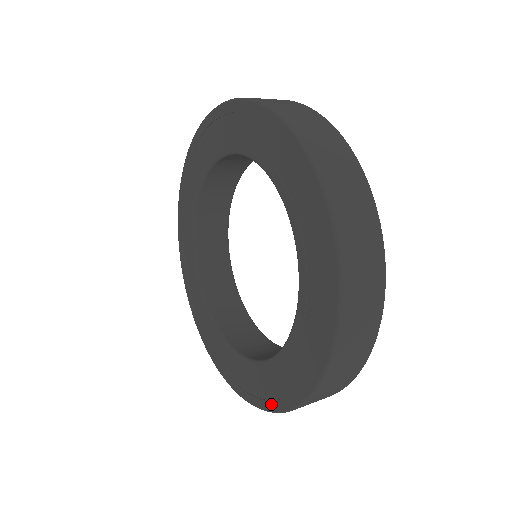
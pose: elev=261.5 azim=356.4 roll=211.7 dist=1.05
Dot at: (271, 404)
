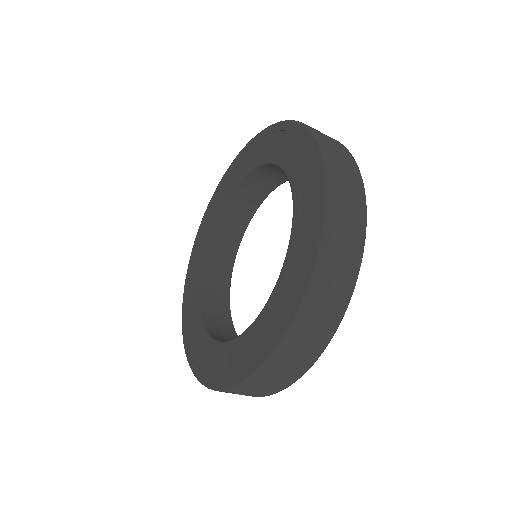
Dot at: (284, 323)
